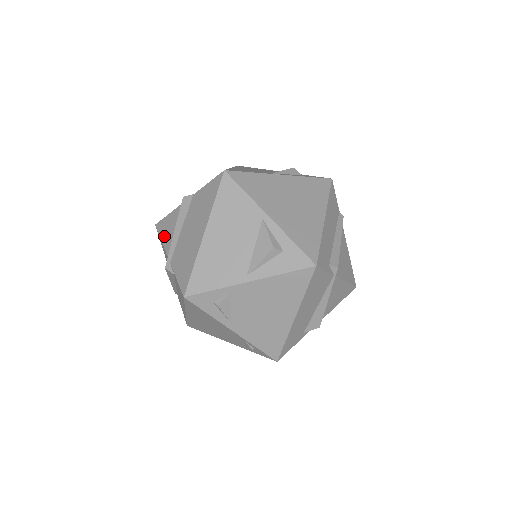
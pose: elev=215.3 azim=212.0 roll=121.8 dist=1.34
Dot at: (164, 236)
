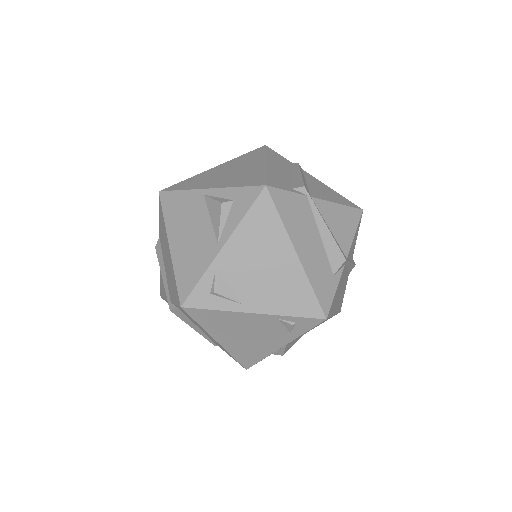
Dot at: (164, 293)
